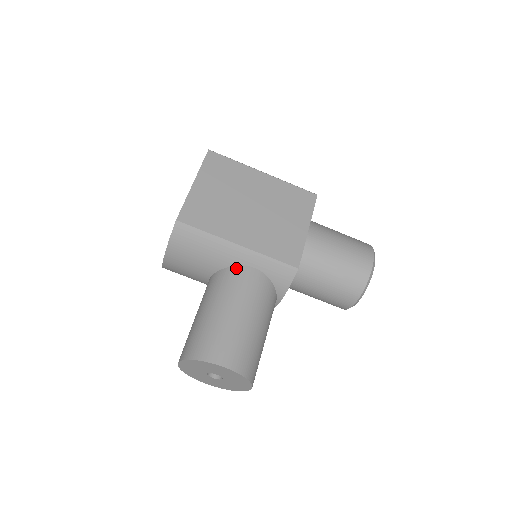
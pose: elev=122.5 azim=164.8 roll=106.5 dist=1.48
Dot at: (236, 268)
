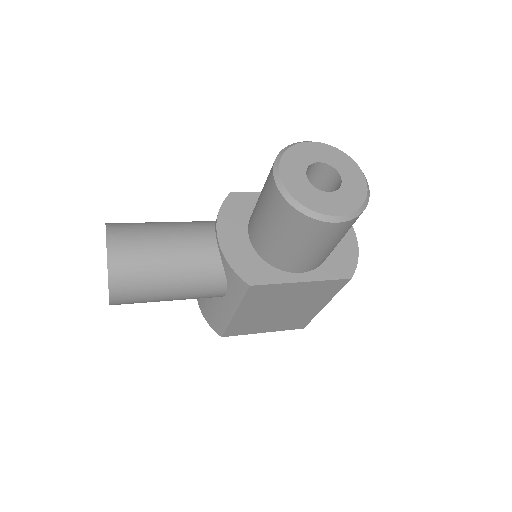
Dot at: occluded
